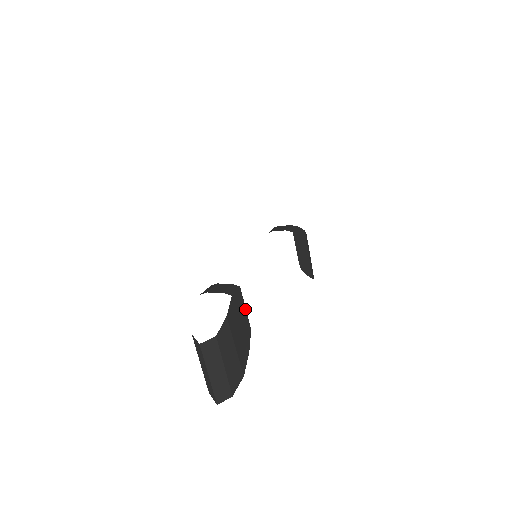
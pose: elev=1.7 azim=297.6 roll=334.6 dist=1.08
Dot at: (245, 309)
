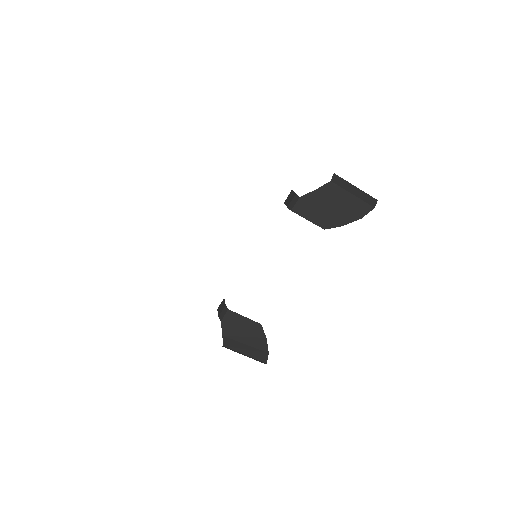
Dot at: (245, 317)
